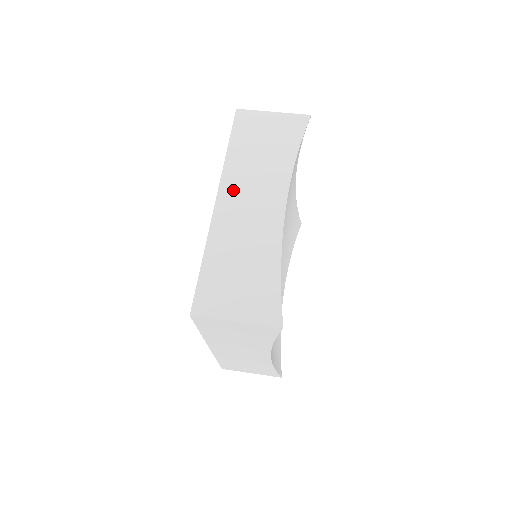
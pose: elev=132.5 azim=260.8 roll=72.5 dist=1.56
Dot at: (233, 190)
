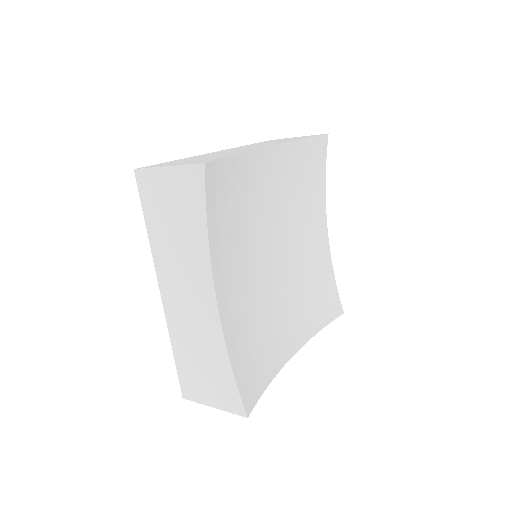
Dot at: occluded
